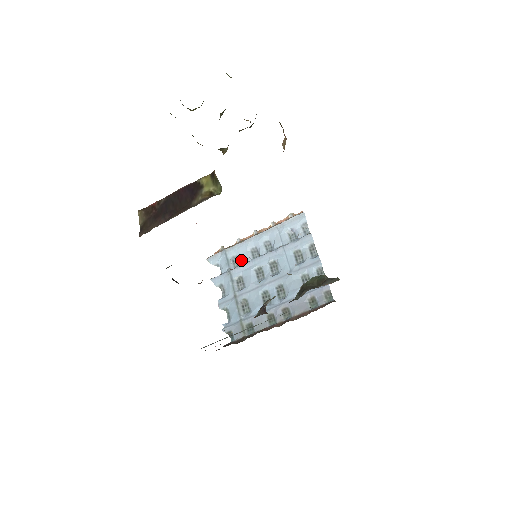
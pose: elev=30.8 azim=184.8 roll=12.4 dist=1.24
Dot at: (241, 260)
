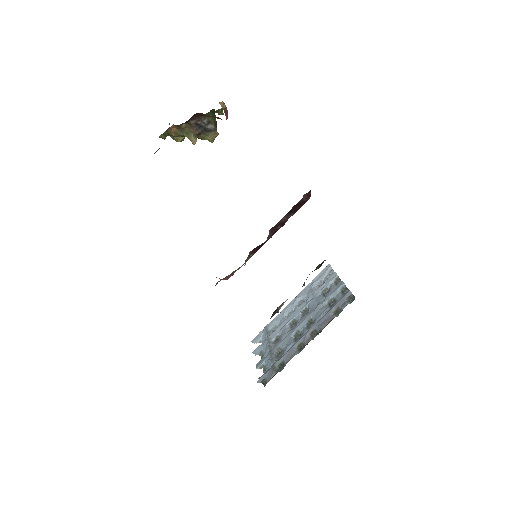
Dot at: occluded
